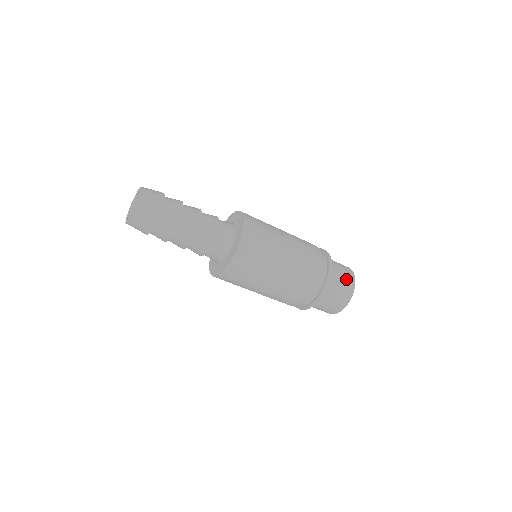
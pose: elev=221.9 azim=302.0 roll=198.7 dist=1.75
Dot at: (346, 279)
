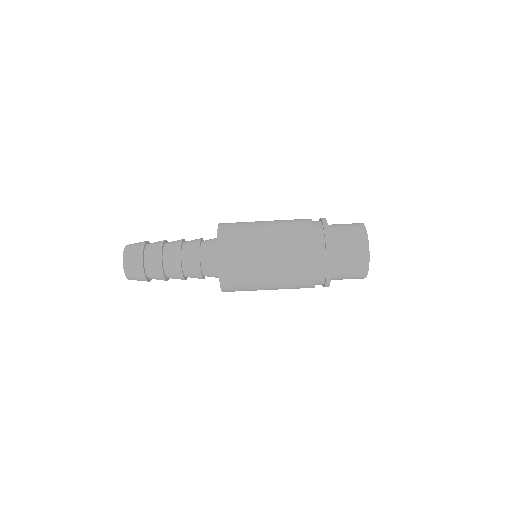
Dot at: (356, 250)
